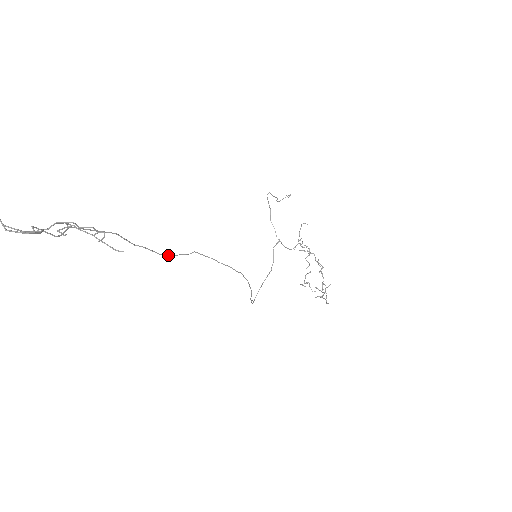
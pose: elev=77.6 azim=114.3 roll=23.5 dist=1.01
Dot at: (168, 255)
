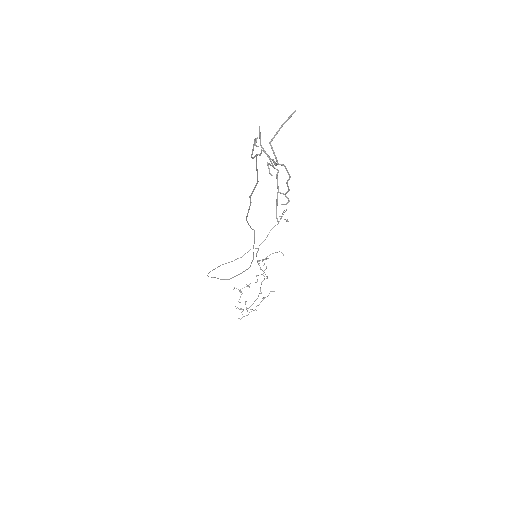
Dot at: occluded
